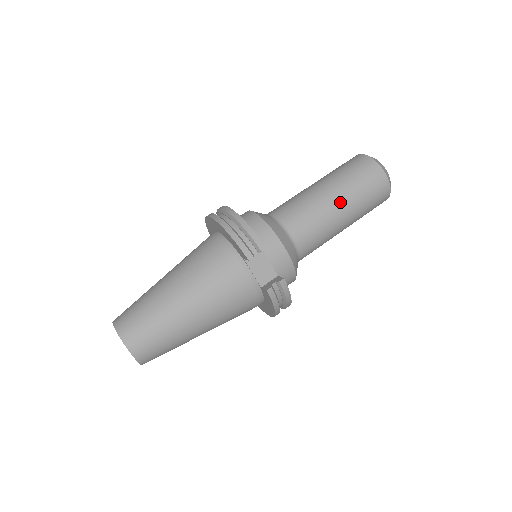
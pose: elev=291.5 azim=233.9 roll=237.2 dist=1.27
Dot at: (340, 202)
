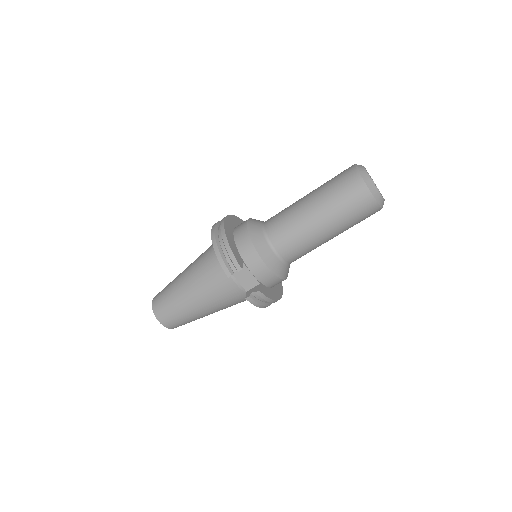
Dot at: (322, 220)
